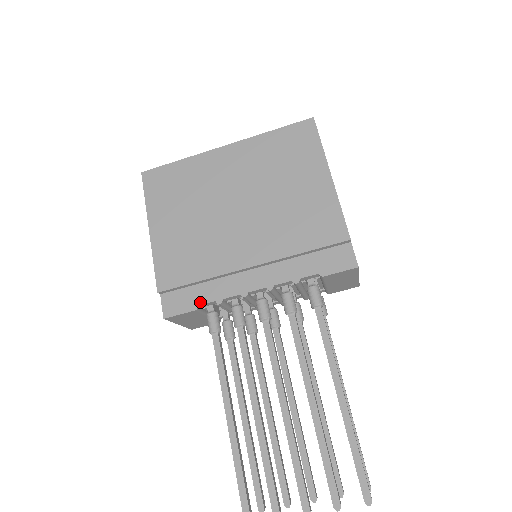
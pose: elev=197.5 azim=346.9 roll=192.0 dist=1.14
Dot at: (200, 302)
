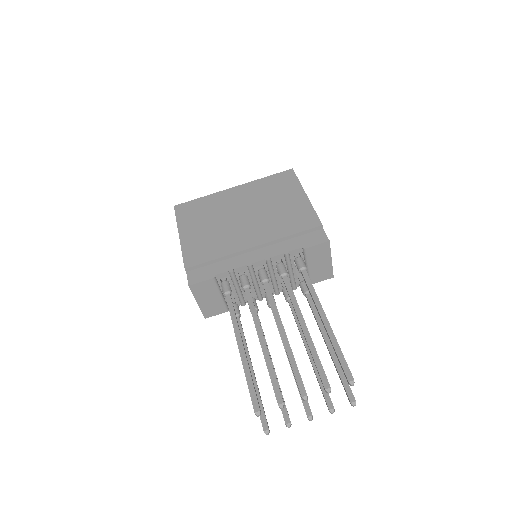
Dot at: (217, 273)
